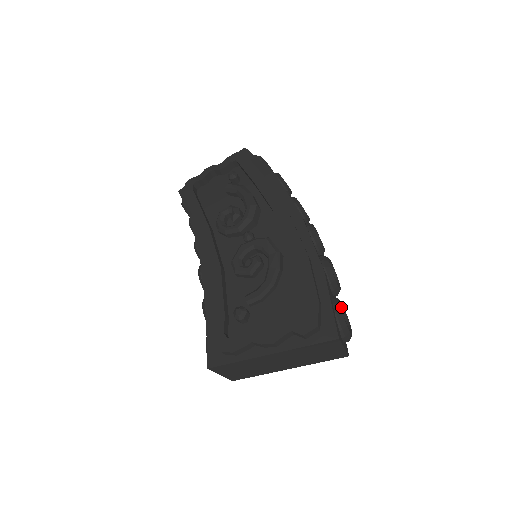
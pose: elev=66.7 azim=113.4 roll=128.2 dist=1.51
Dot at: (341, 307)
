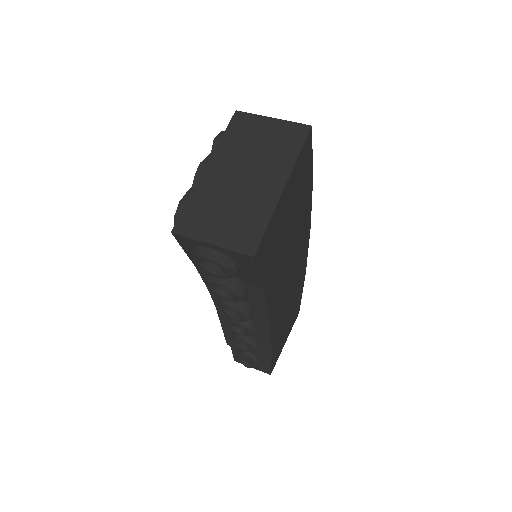
Dot at: occluded
